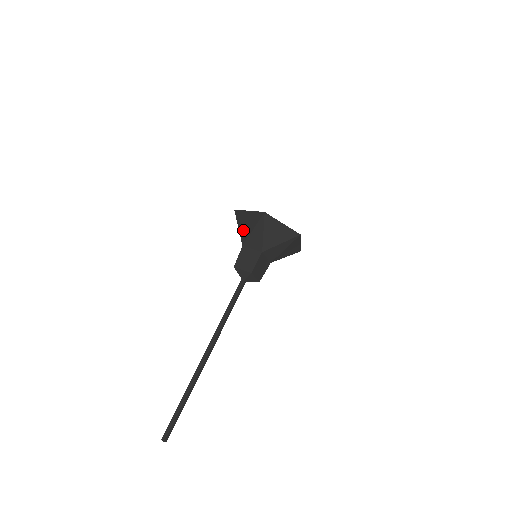
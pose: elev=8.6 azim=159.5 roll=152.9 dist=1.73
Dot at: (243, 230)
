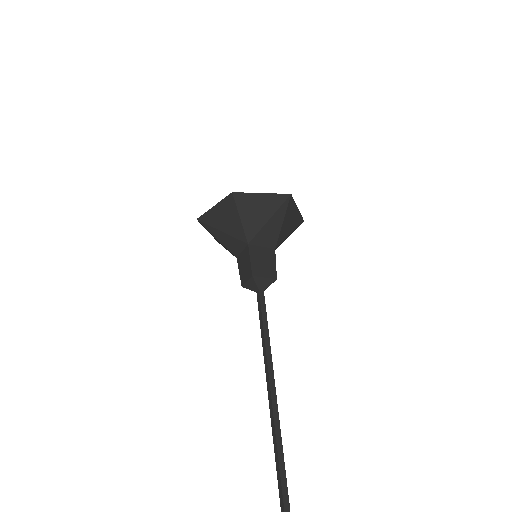
Dot at: (250, 221)
